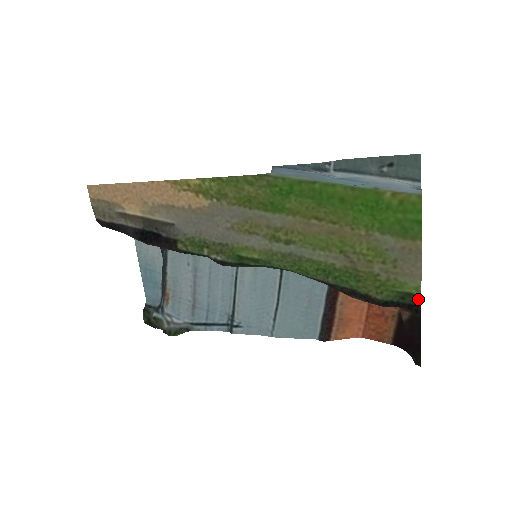
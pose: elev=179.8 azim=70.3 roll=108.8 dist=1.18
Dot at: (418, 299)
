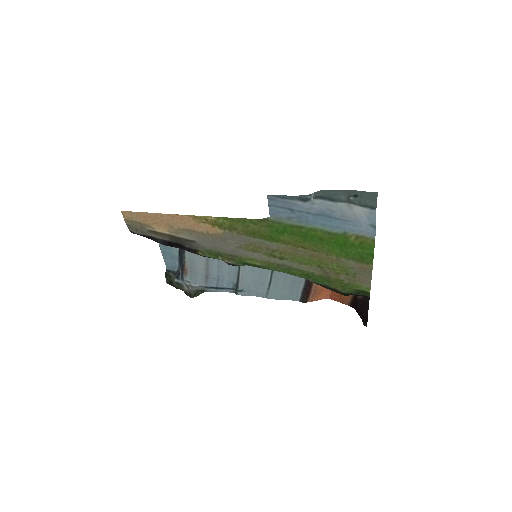
Dot at: (368, 294)
